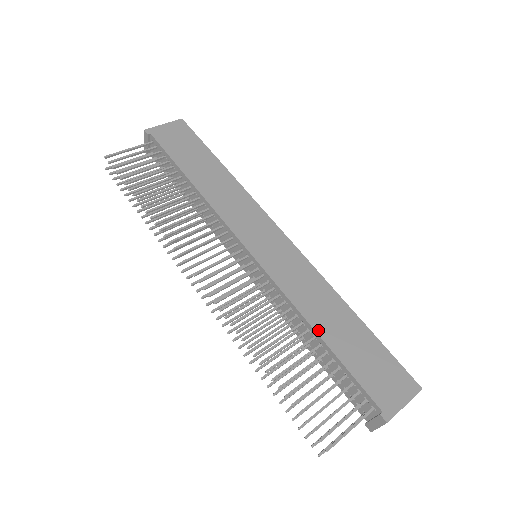
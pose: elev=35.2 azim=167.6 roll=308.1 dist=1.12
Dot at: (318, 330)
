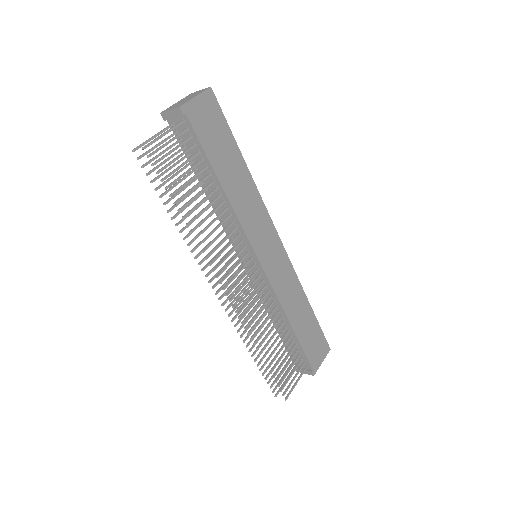
Dot at: (292, 323)
